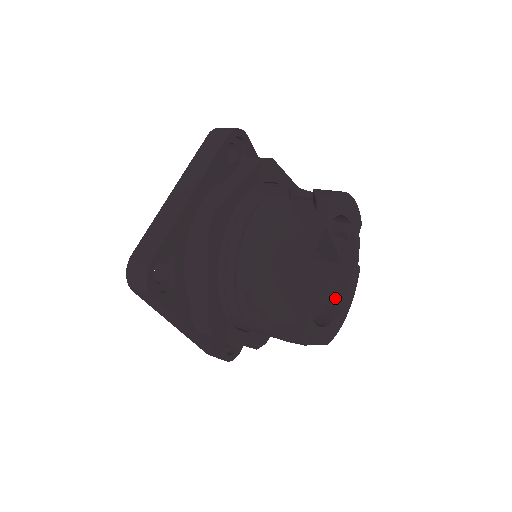
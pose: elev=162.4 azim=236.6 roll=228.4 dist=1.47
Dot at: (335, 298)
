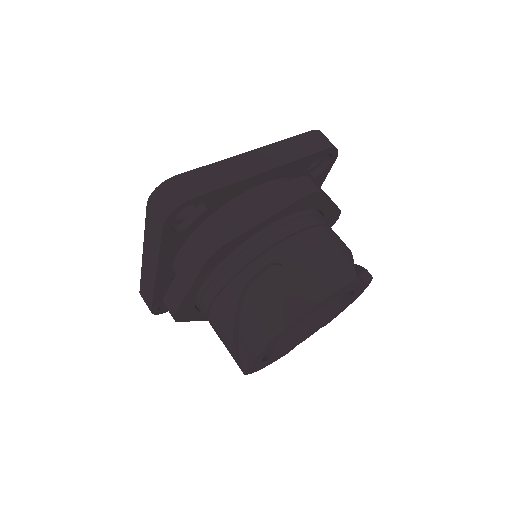
Dot at: occluded
